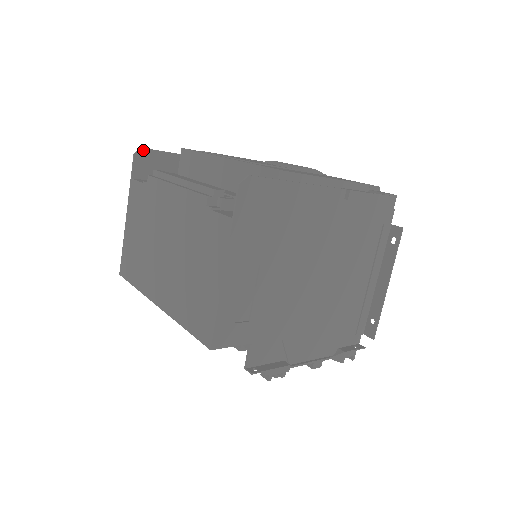
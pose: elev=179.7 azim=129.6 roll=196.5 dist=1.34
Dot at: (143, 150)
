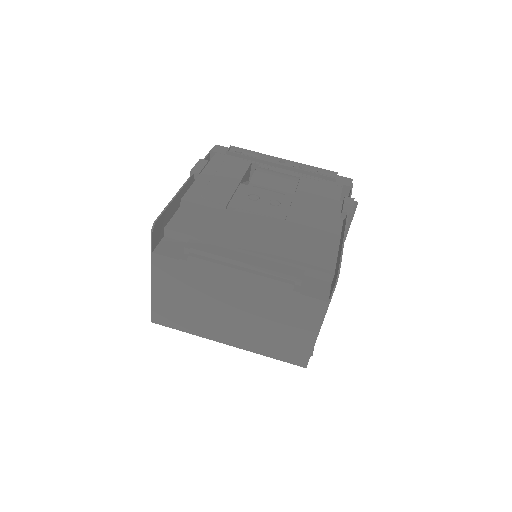
Dot at: (156, 223)
